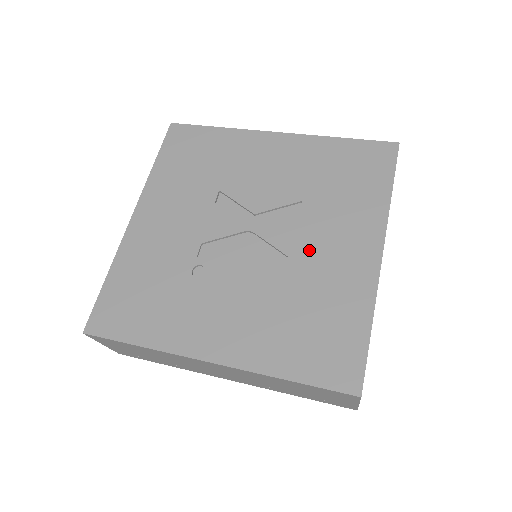
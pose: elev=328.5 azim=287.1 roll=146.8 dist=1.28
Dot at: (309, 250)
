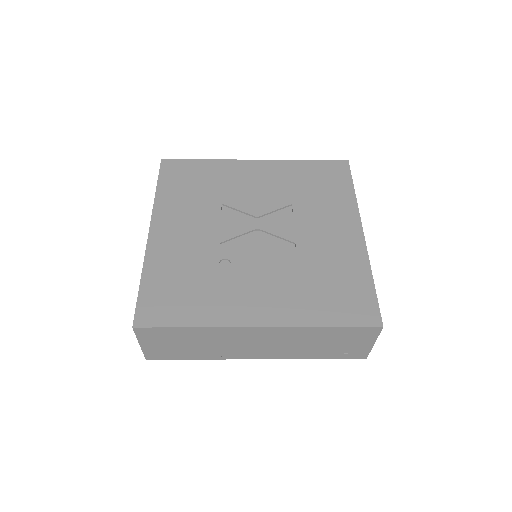
Dot at: (309, 236)
